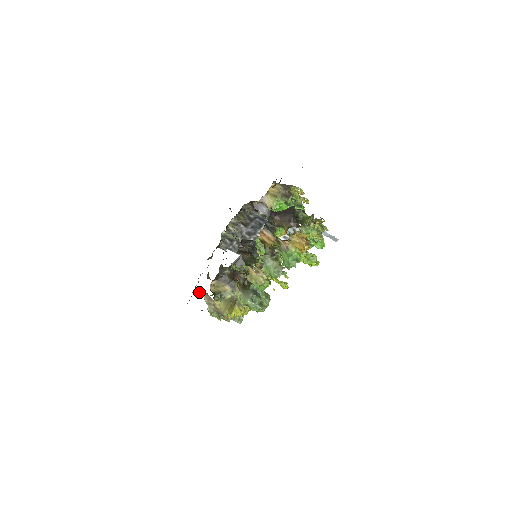
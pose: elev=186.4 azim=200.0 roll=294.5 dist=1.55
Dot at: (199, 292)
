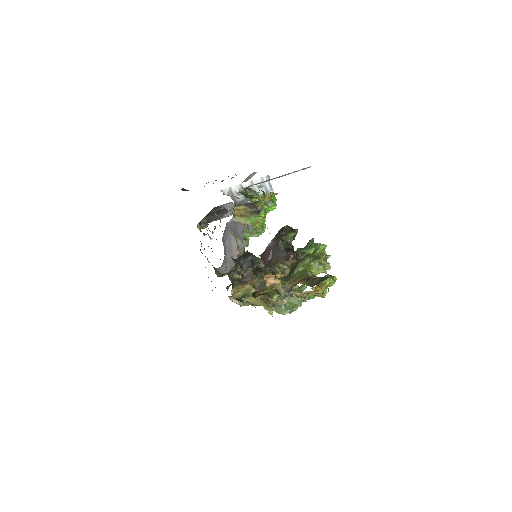
Dot at: occluded
